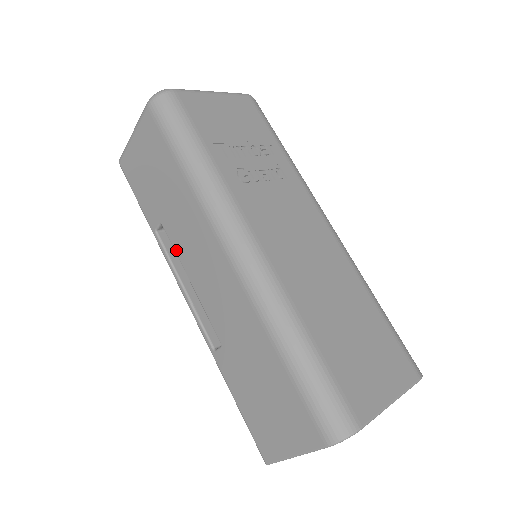
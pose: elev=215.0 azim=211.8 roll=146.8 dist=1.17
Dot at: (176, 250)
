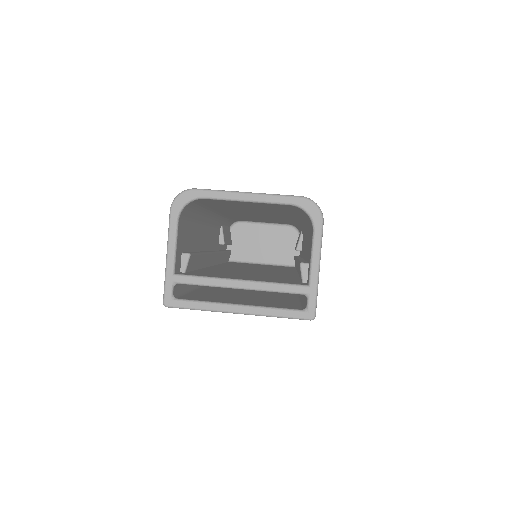
Dot at: occluded
